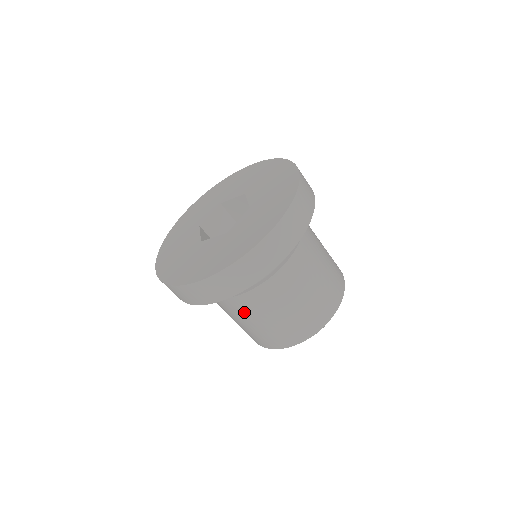
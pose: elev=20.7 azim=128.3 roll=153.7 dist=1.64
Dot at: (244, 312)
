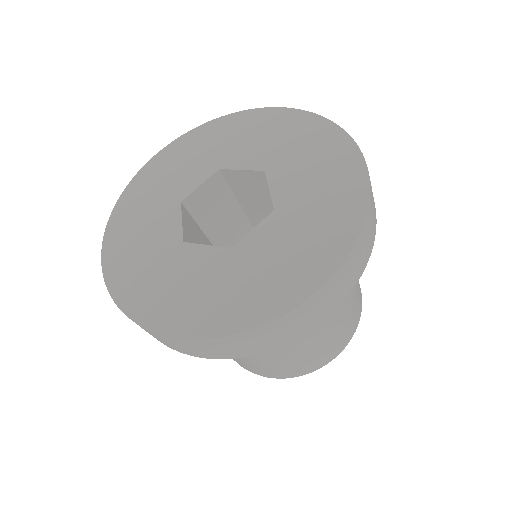
Dot at: occluded
